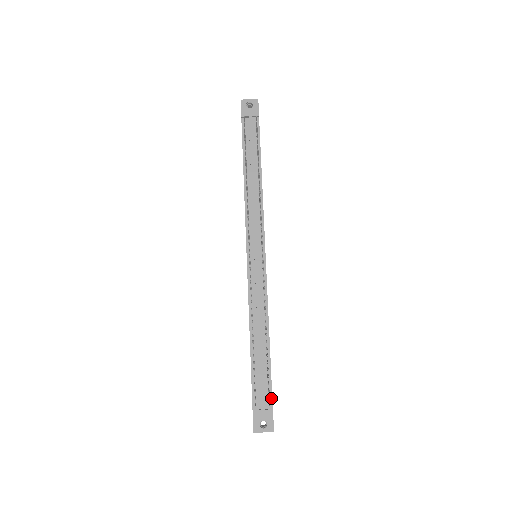
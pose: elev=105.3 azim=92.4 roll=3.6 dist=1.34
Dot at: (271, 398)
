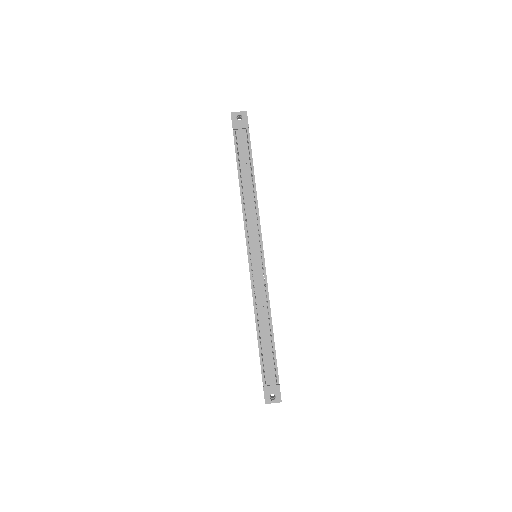
Dot at: (277, 376)
